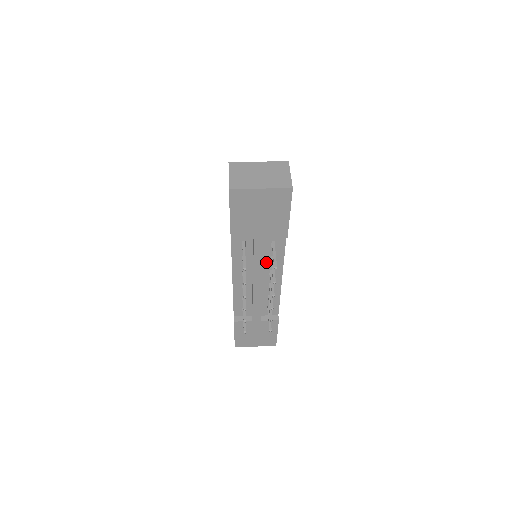
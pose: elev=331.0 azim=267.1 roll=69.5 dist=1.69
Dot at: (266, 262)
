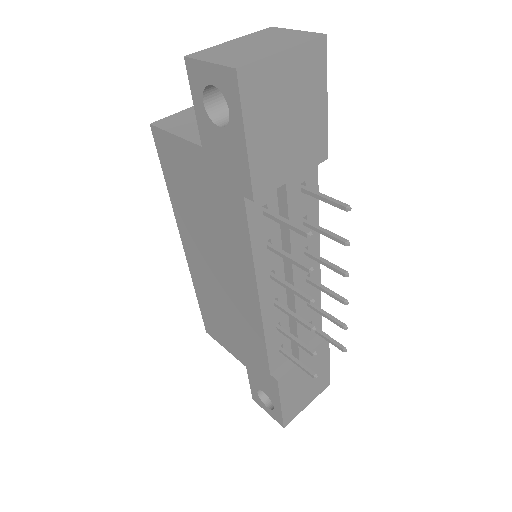
Dot at: occluded
